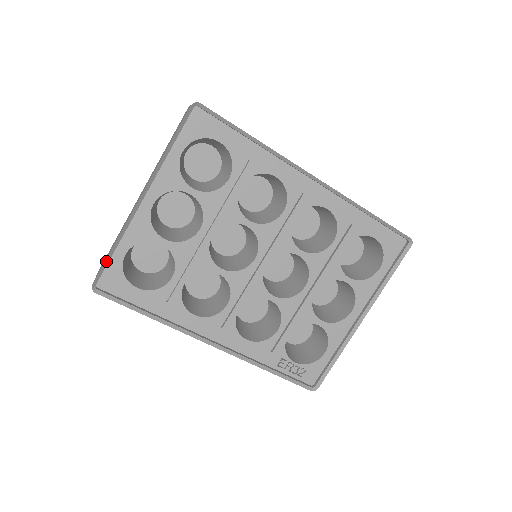
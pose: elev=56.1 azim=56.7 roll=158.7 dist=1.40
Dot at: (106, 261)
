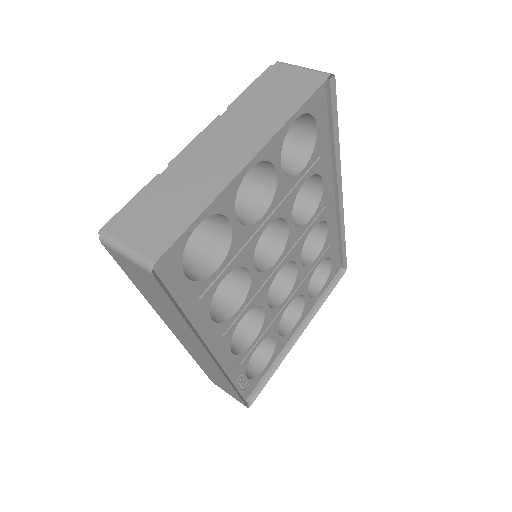
Dot at: (185, 230)
